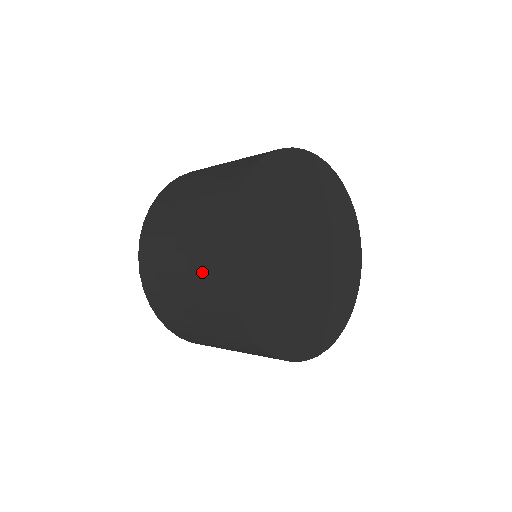
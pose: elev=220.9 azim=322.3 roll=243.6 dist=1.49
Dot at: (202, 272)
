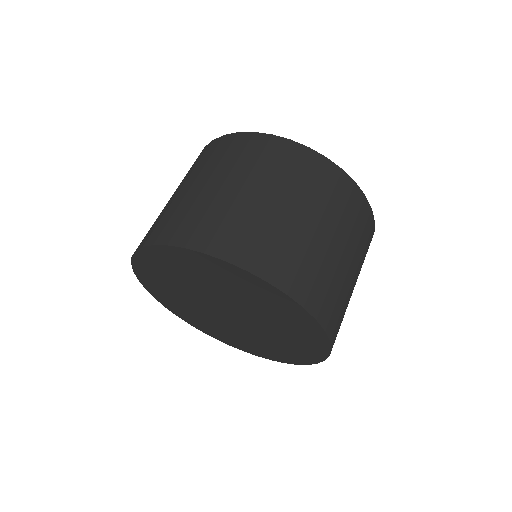
Dot at: (209, 158)
